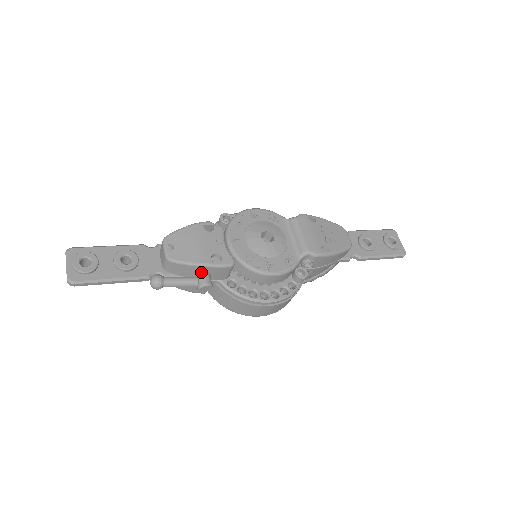
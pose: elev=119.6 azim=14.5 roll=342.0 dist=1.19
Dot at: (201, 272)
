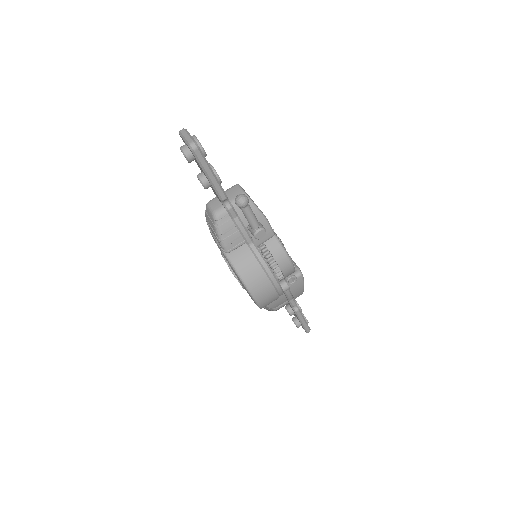
Dot at: (259, 222)
